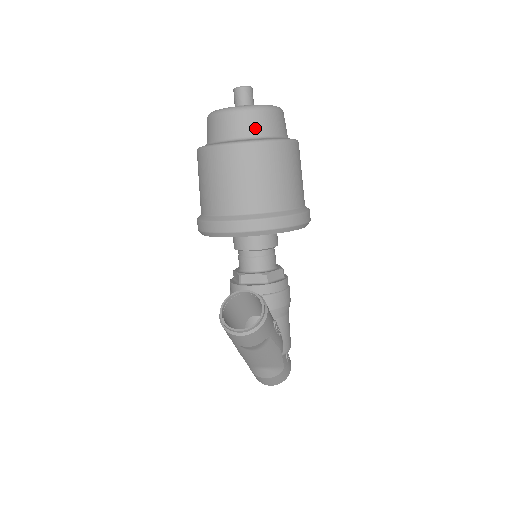
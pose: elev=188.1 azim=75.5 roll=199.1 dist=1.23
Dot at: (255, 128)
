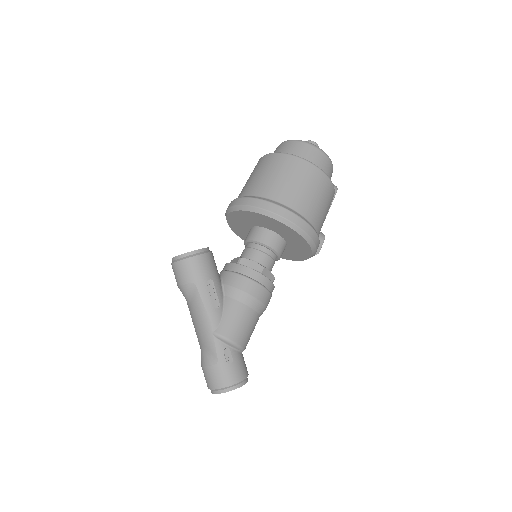
Dot at: (283, 150)
